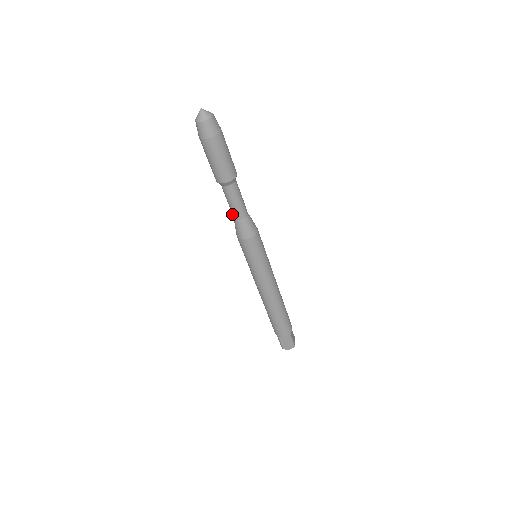
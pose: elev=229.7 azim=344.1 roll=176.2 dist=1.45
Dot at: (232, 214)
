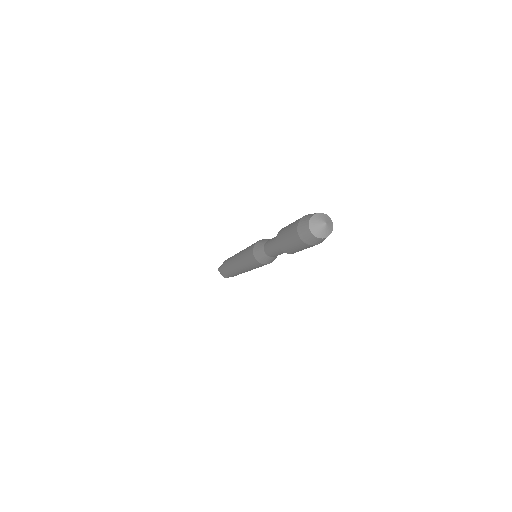
Dot at: (266, 243)
